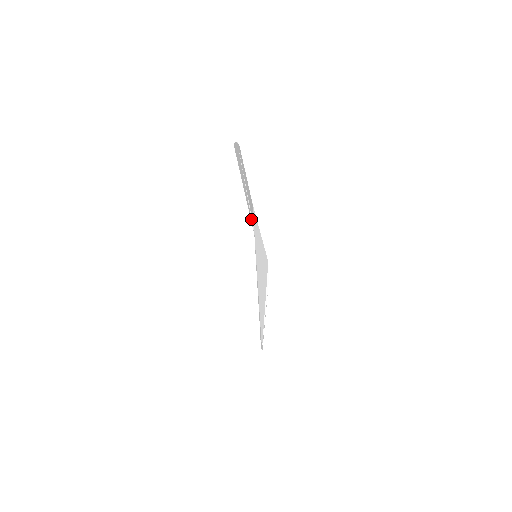
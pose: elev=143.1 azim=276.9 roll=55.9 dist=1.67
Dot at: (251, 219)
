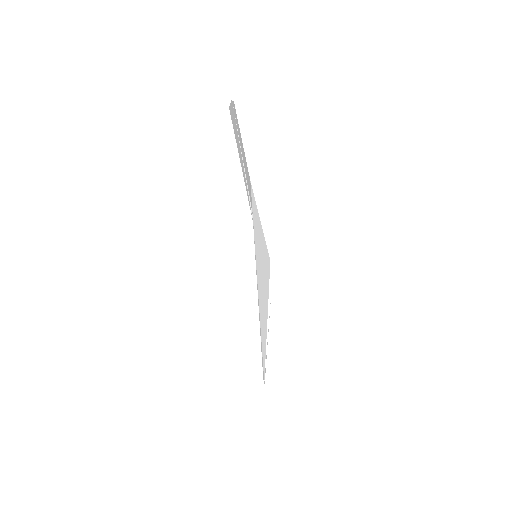
Dot at: (250, 206)
